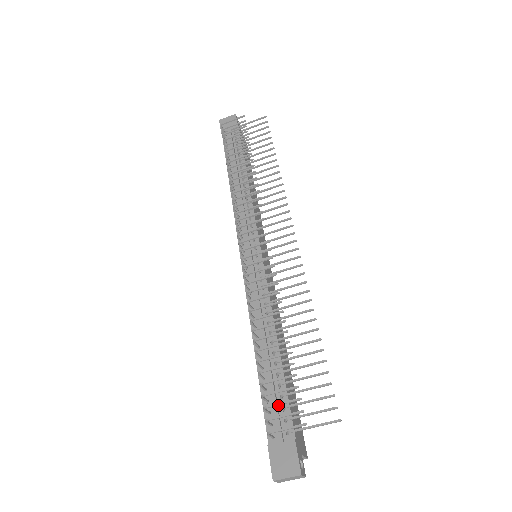
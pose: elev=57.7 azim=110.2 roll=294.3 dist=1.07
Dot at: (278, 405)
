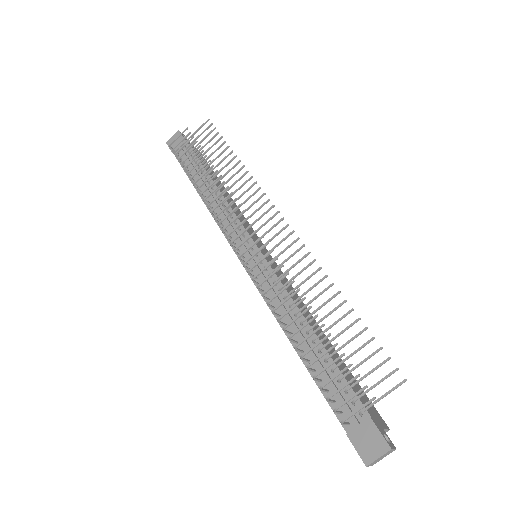
Dot at: (339, 391)
